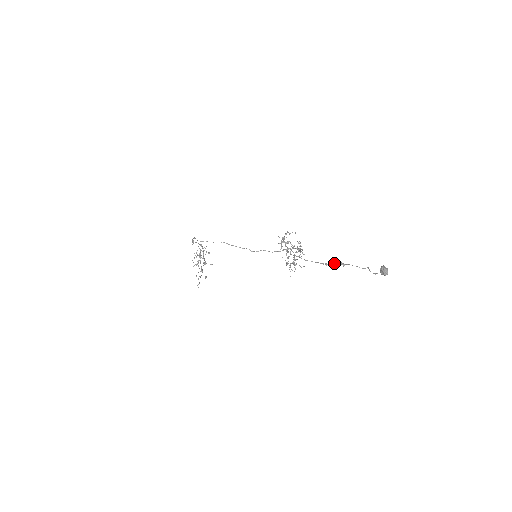
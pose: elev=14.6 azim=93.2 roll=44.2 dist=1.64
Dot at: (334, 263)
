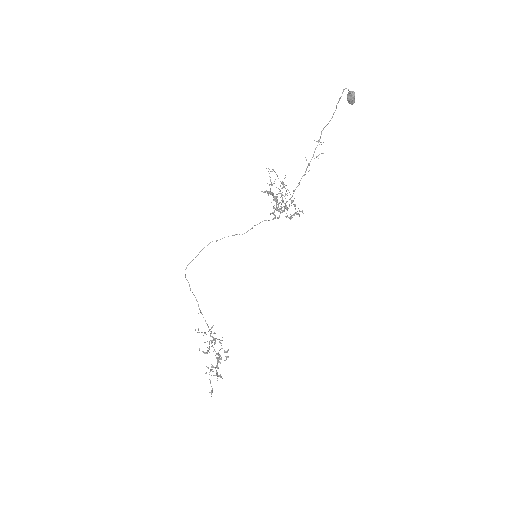
Dot at: occluded
